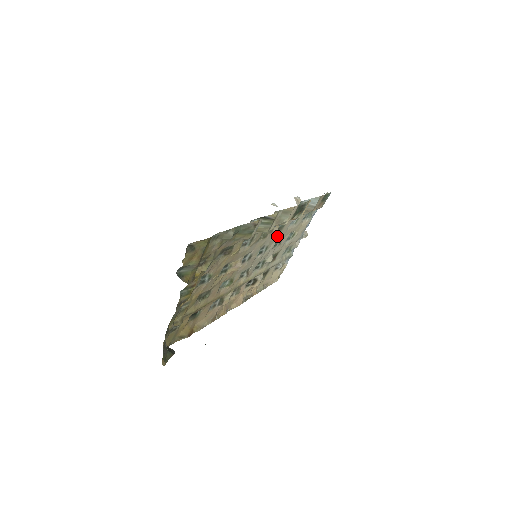
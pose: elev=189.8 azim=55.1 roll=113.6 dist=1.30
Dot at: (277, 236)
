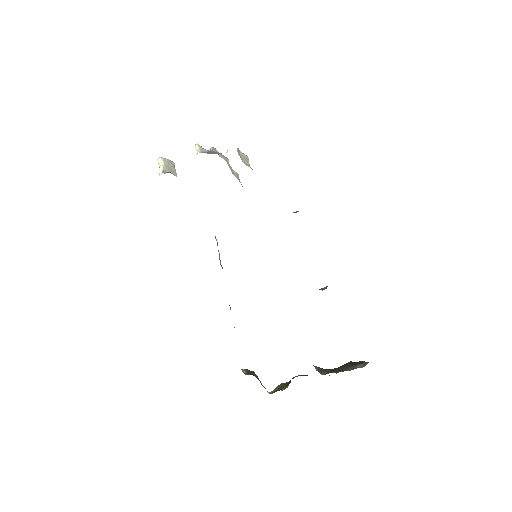
Dot at: occluded
